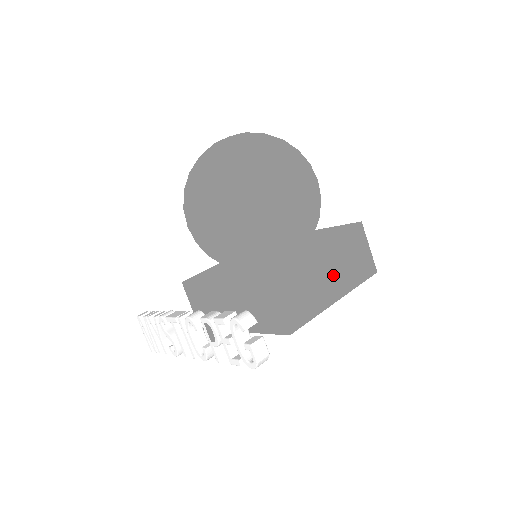
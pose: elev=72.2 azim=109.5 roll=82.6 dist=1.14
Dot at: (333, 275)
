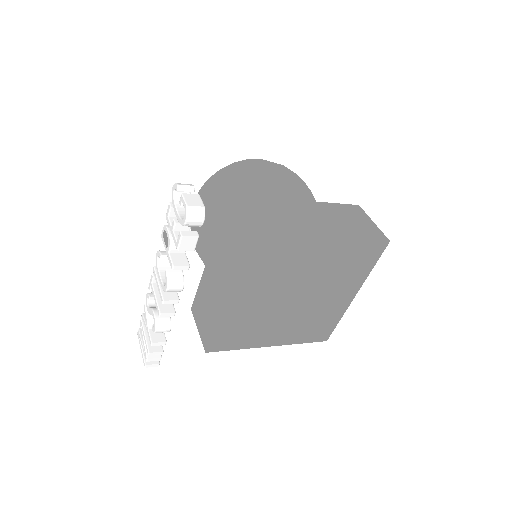
Dot at: (319, 222)
